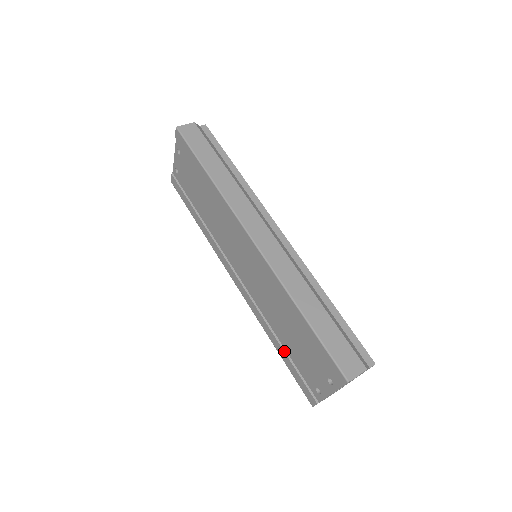
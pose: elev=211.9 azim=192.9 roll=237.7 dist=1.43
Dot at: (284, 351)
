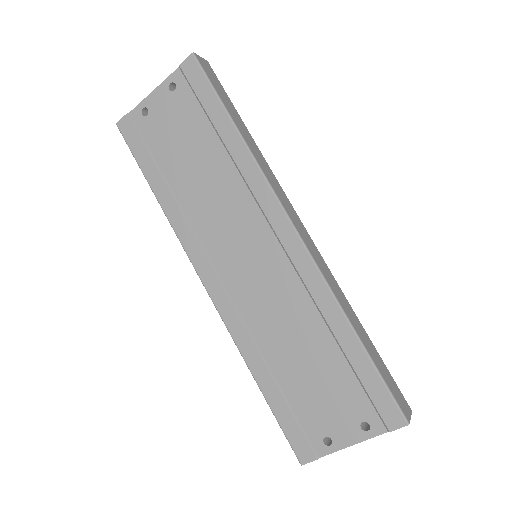
Dot at: (278, 387)
